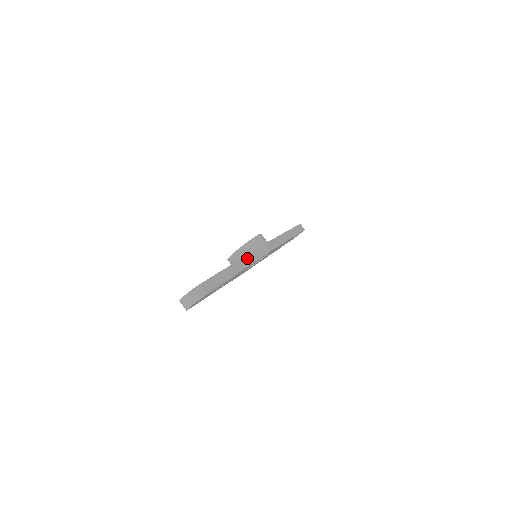
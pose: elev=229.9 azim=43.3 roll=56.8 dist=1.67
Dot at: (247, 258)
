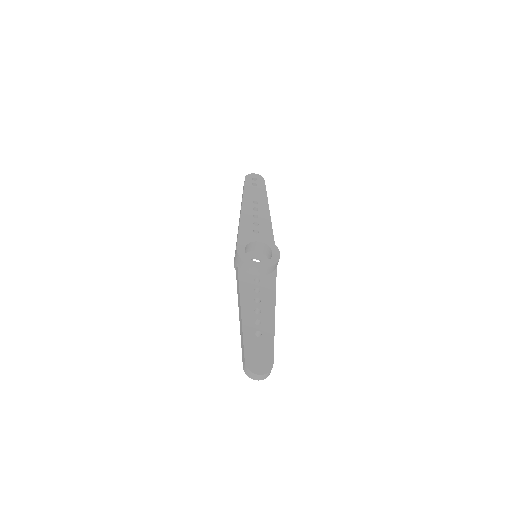
Dot at: (275, 296)
